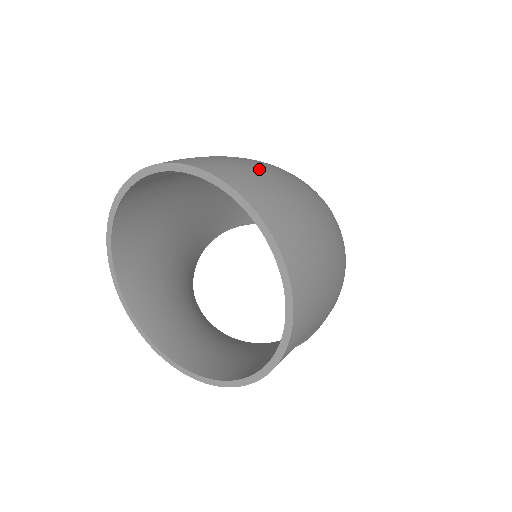
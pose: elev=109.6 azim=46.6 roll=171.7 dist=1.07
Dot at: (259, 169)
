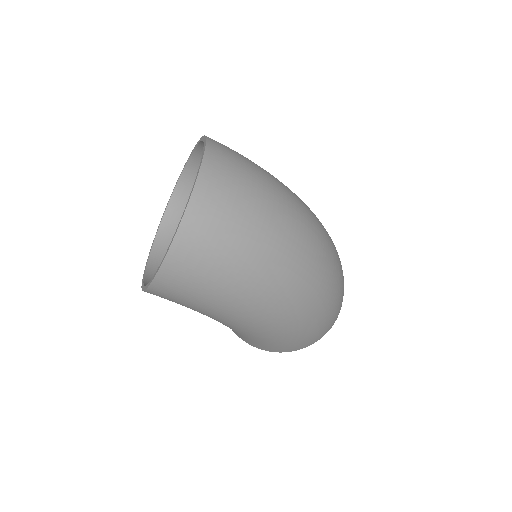
Dot at: (248, 191)
